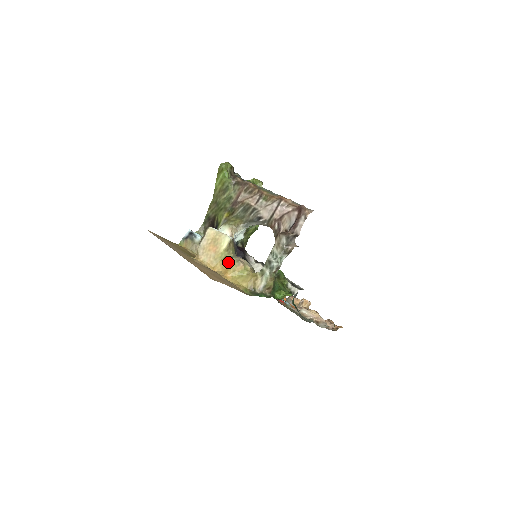
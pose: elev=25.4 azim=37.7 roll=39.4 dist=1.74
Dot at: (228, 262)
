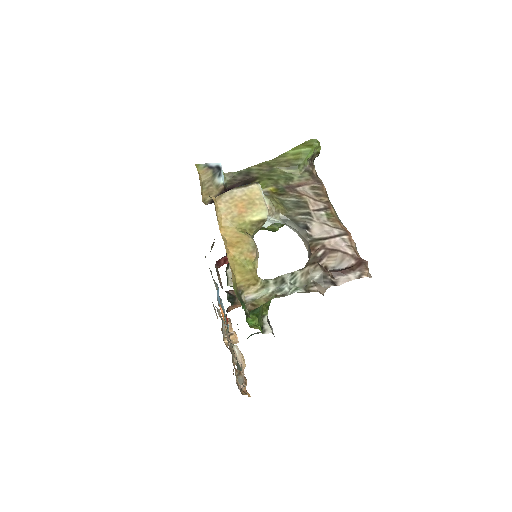
Dot at: (244, 238)
